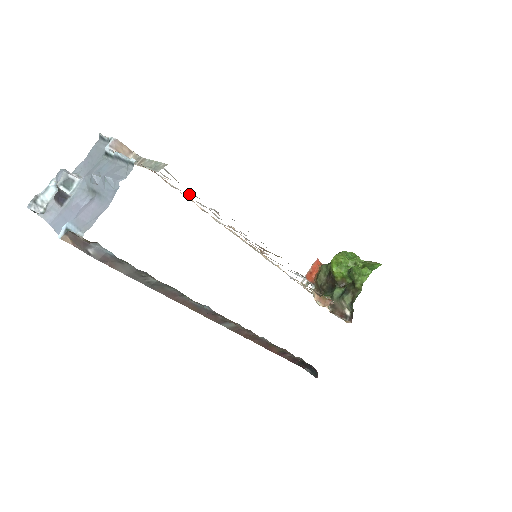
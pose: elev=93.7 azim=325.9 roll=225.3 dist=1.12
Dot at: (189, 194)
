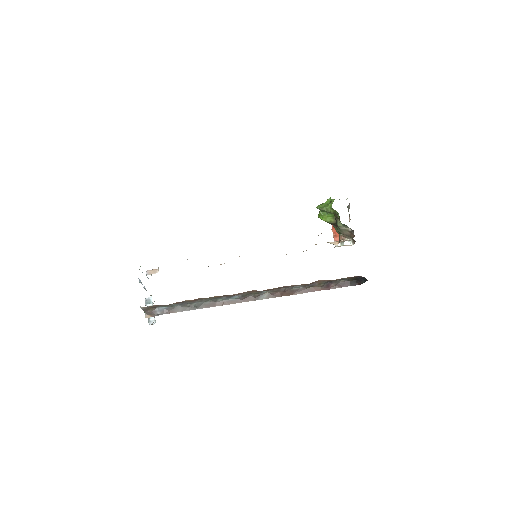
Dot at: occluded
